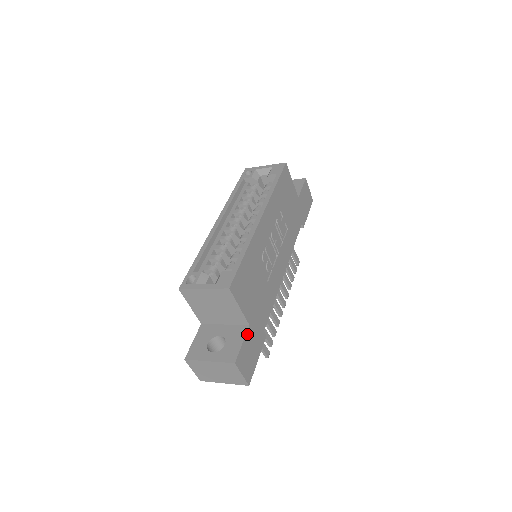
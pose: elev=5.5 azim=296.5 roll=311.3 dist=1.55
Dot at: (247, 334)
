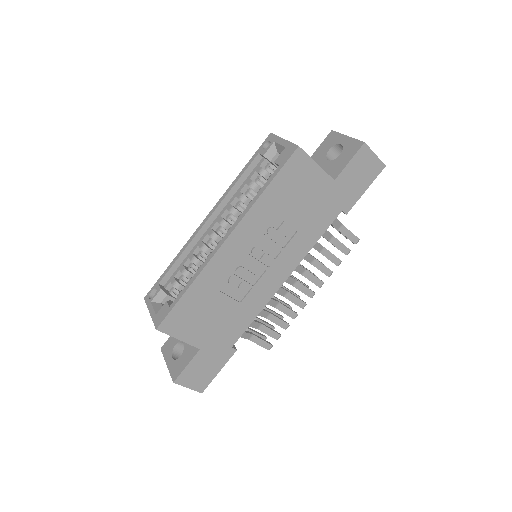
Dot at: (196, 357)
